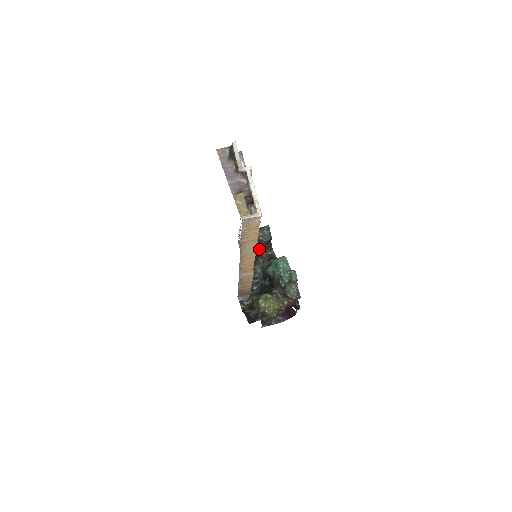
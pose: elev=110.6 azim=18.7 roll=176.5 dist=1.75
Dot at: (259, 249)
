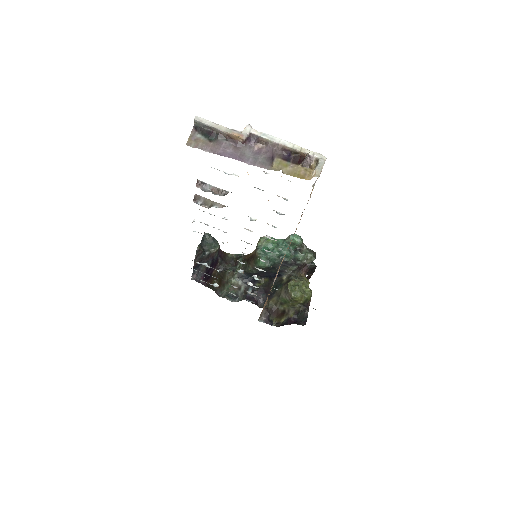
Dot at: (216, 265)
